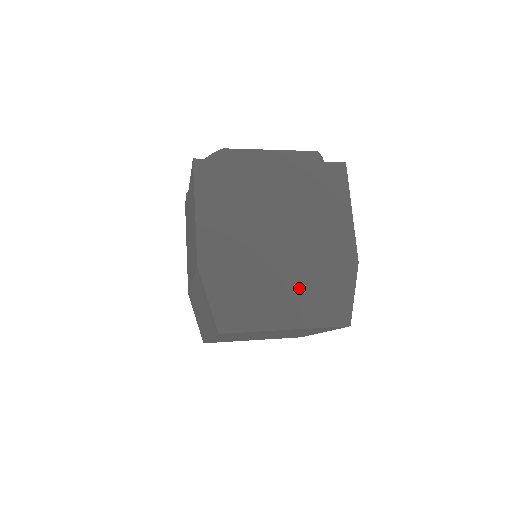
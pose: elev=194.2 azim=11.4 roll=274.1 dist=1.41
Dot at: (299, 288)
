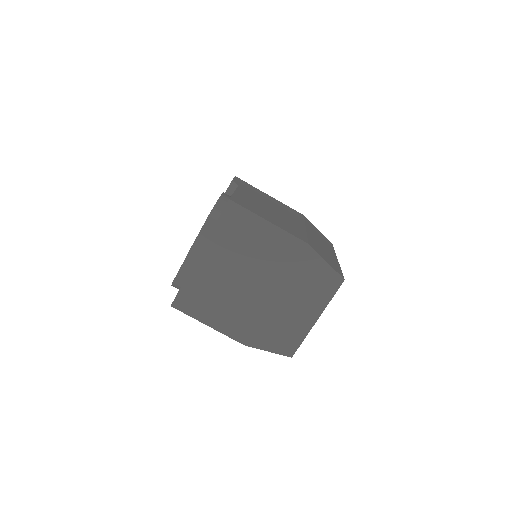
Dot at: (297, 296)
